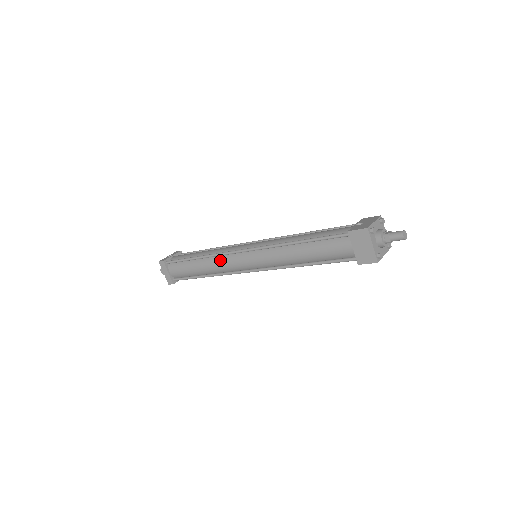
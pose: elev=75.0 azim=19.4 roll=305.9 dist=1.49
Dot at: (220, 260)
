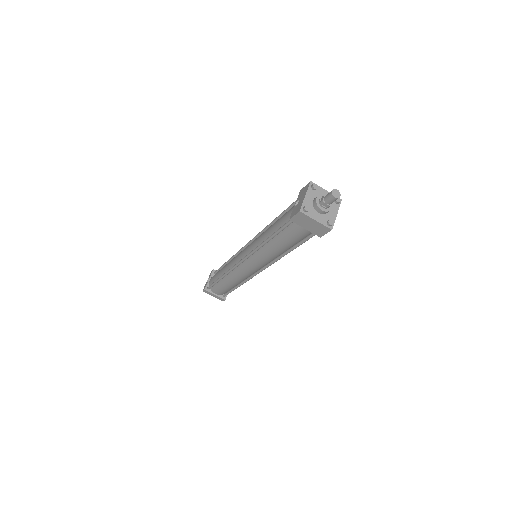
Dot at: (235, 274)
